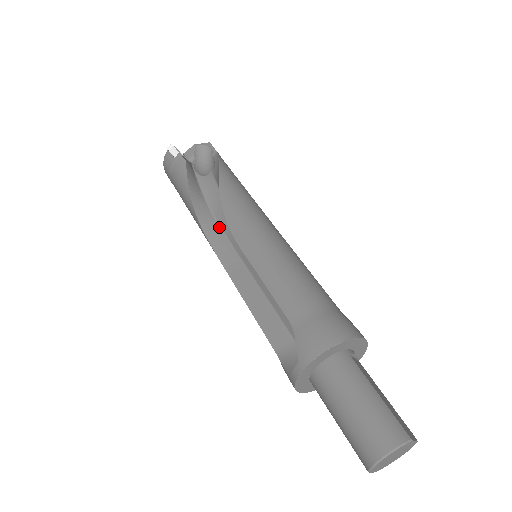
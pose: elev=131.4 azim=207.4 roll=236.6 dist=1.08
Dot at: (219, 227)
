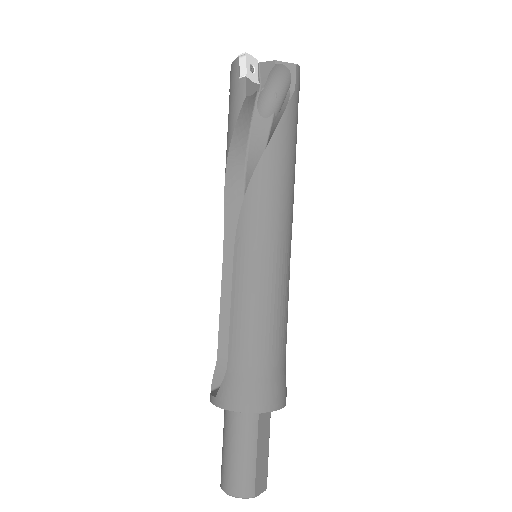
Dot at: (243, 196)
